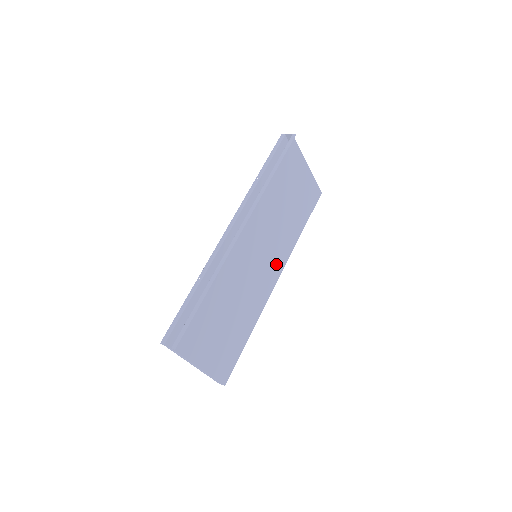
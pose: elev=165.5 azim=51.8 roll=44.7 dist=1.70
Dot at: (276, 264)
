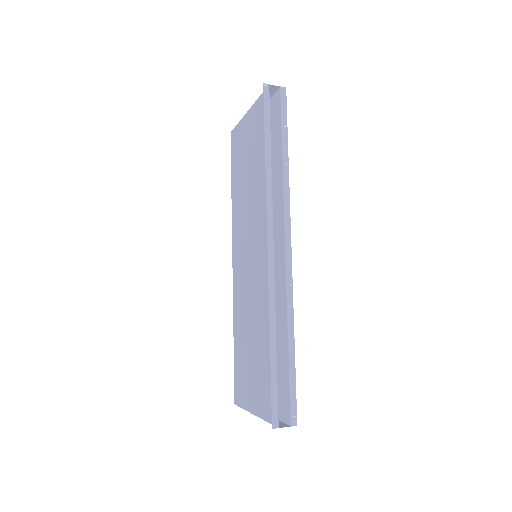
Dot at: occluded
